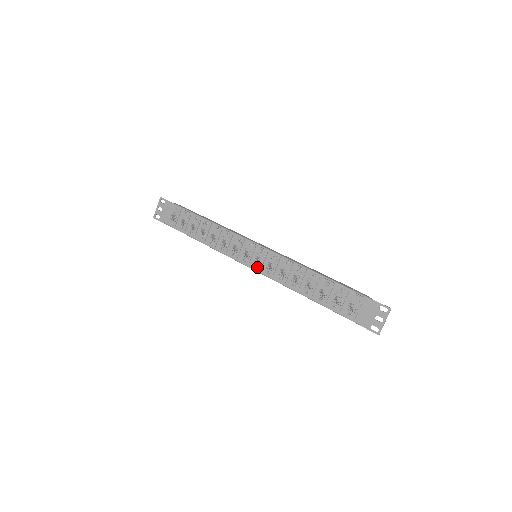
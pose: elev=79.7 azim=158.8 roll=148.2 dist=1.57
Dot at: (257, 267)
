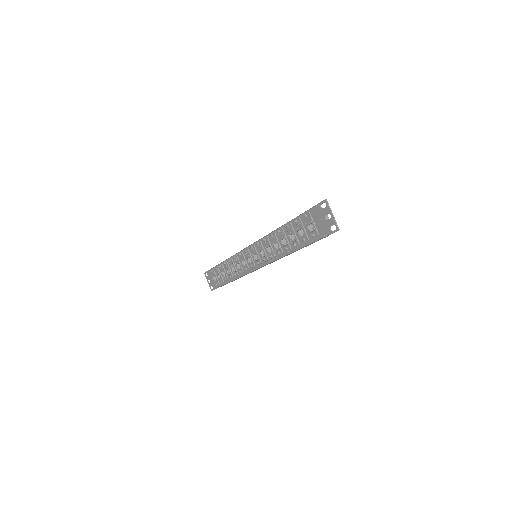
Dot at: (258, 263)
